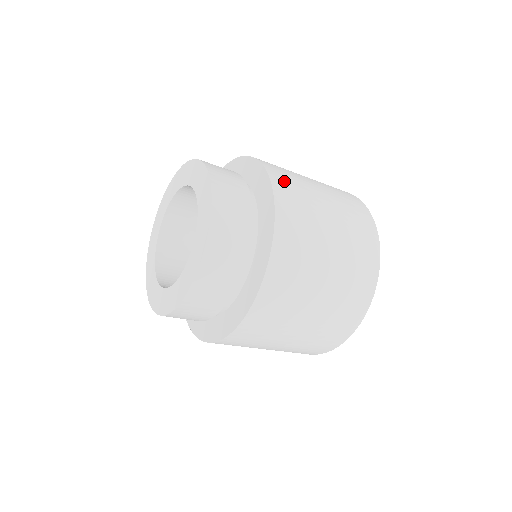
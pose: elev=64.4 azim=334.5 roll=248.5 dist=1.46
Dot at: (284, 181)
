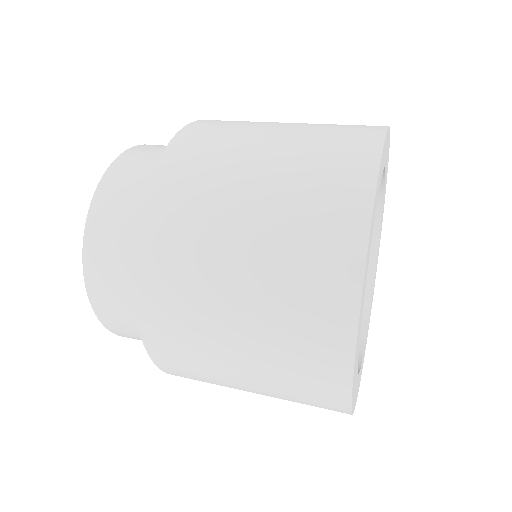
Dot at: (165, 220)
